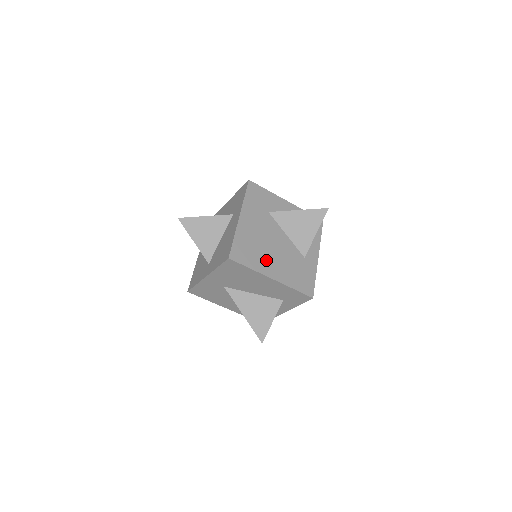
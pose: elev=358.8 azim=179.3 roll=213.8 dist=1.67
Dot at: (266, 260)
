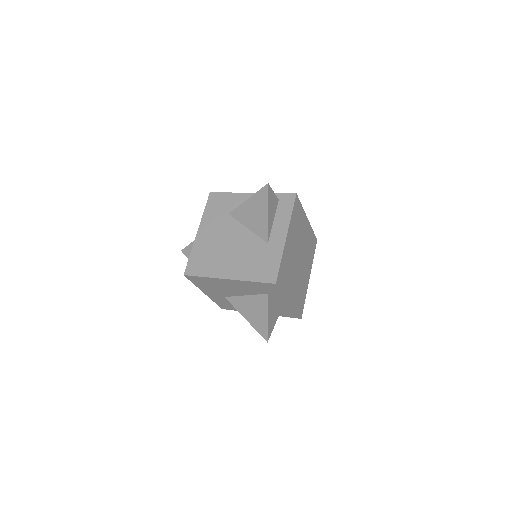
Dot at: (222, 263)
